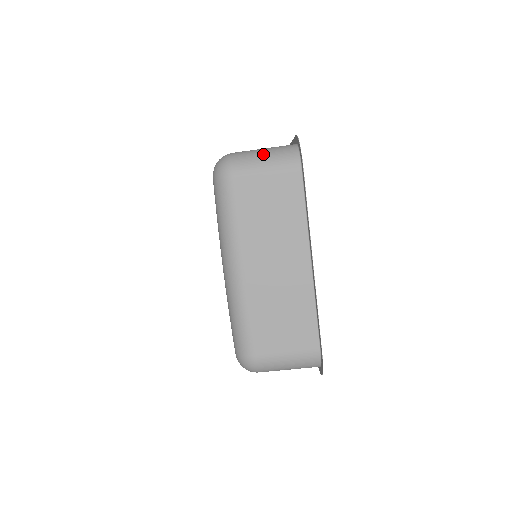
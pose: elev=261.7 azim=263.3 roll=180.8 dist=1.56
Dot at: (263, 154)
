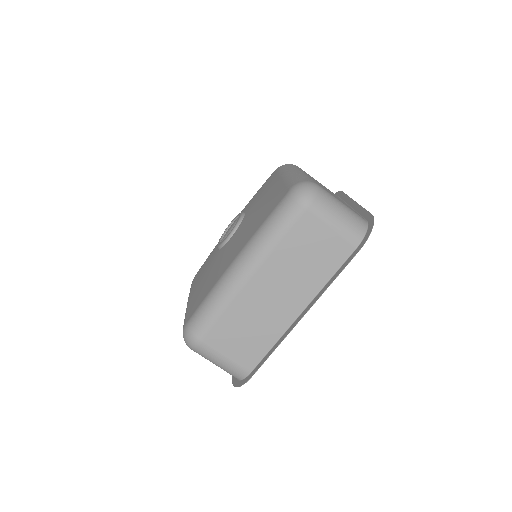
Dot at: (341, 211)
